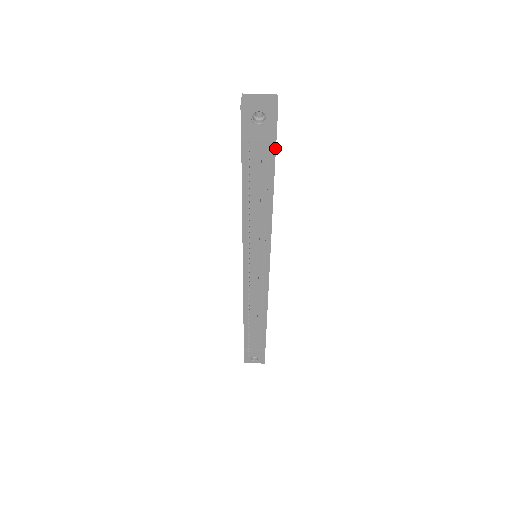
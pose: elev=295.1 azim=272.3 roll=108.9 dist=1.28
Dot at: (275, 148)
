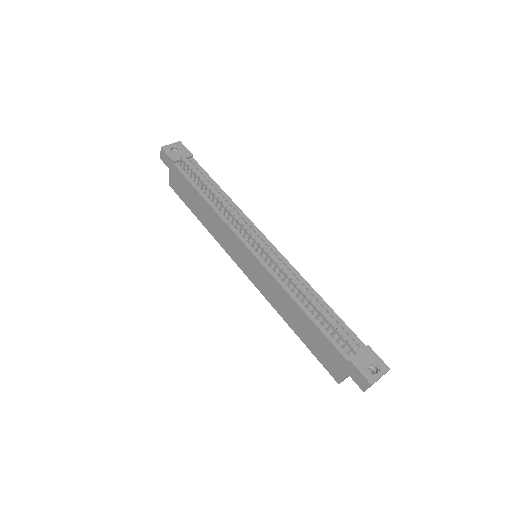
Dot at: (196, 162)
